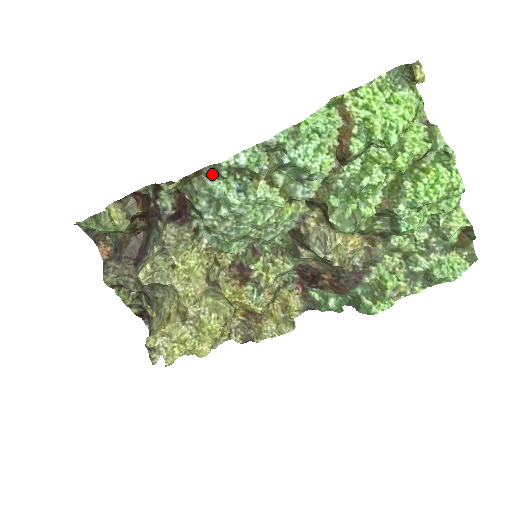
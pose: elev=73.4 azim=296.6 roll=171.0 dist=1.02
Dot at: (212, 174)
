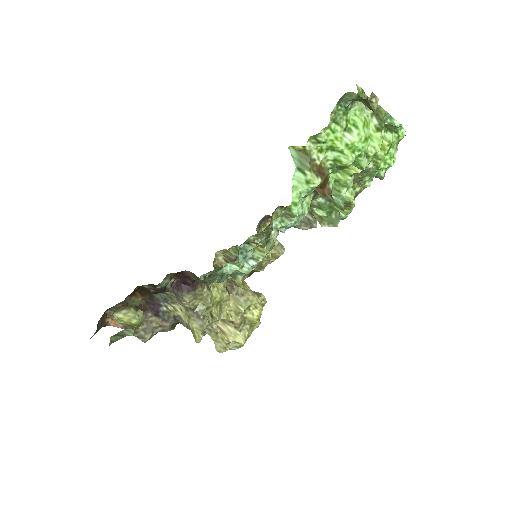
Dot at: (220, 269)
